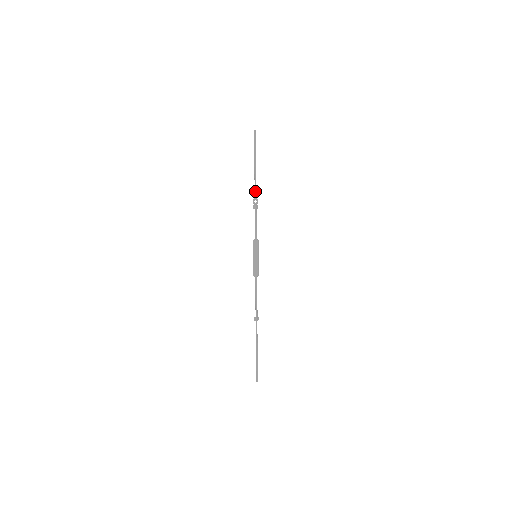
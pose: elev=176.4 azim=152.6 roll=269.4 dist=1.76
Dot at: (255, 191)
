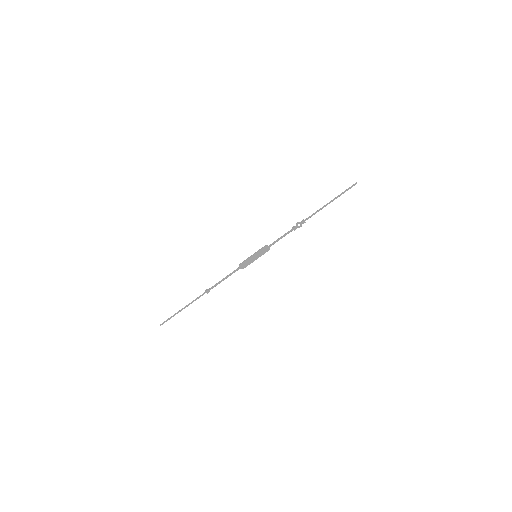
Dot at: occluded
